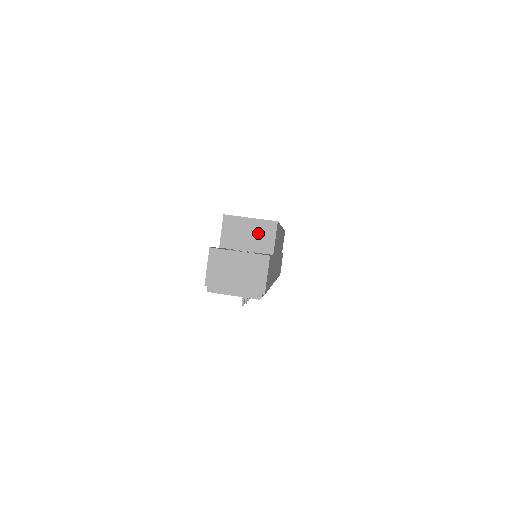
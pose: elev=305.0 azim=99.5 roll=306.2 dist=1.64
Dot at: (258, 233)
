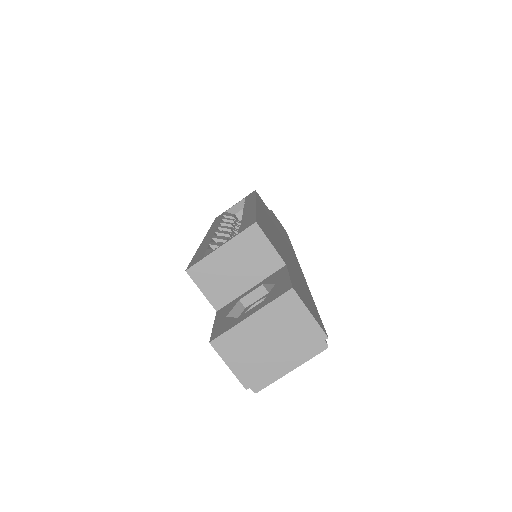
Dot at: (245, 256)
